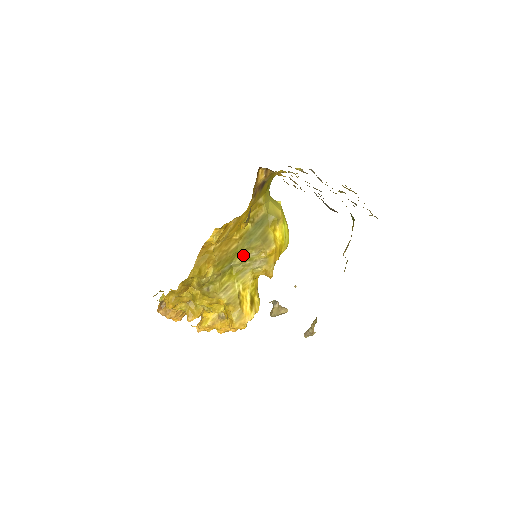
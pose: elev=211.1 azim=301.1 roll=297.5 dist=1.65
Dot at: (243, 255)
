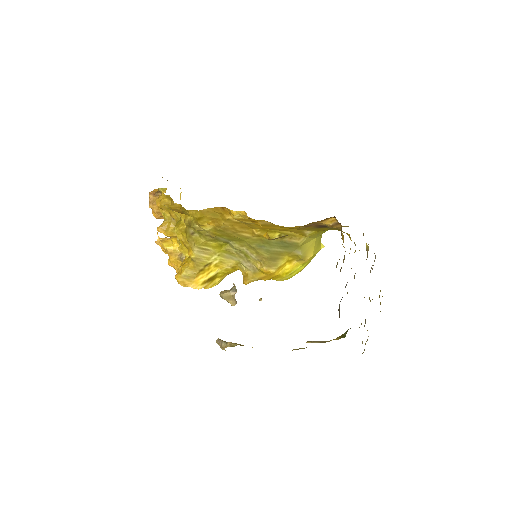
Dot at: (245, 247)
